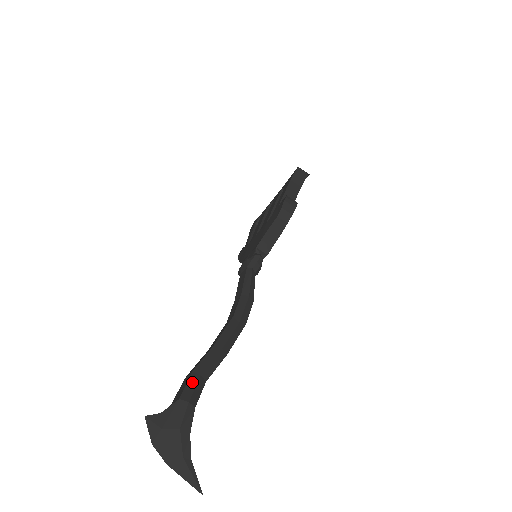
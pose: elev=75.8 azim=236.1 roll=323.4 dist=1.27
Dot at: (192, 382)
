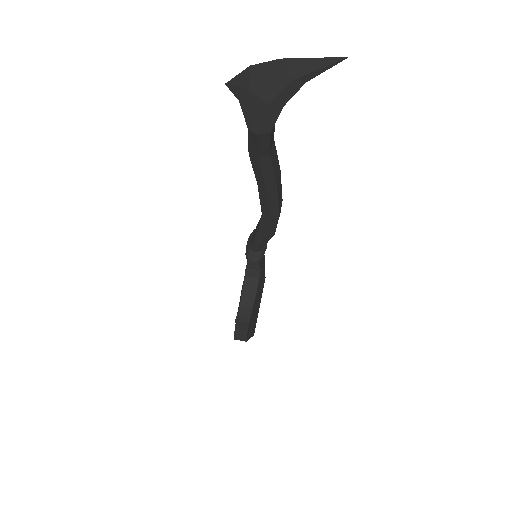
Dot at: occluded
